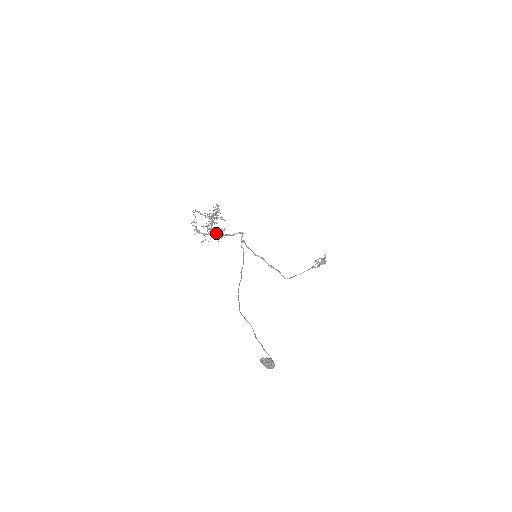
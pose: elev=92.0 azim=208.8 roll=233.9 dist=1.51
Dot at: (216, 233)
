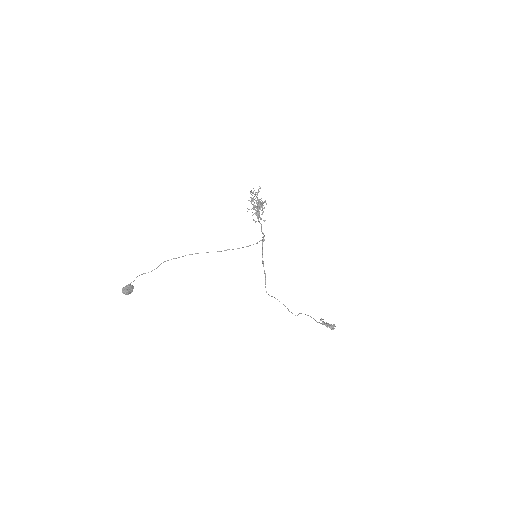
Dot at: (257, 215)
